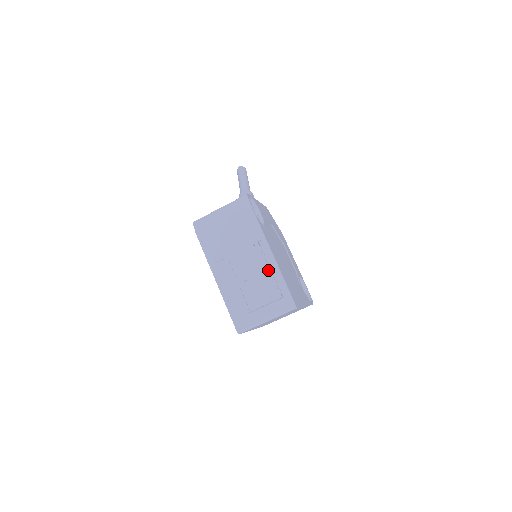
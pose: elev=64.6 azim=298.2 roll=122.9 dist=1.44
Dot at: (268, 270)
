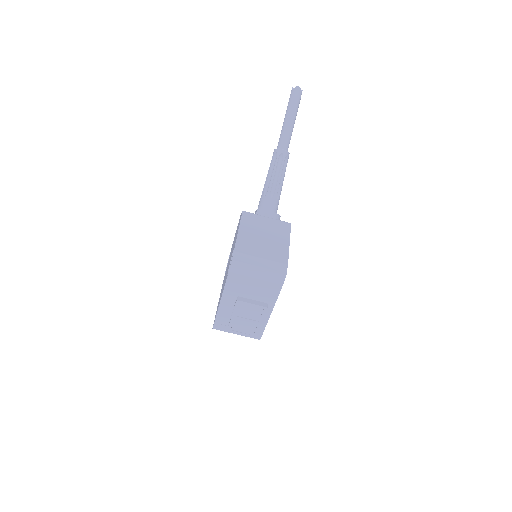
Dot at: (260, 323)
